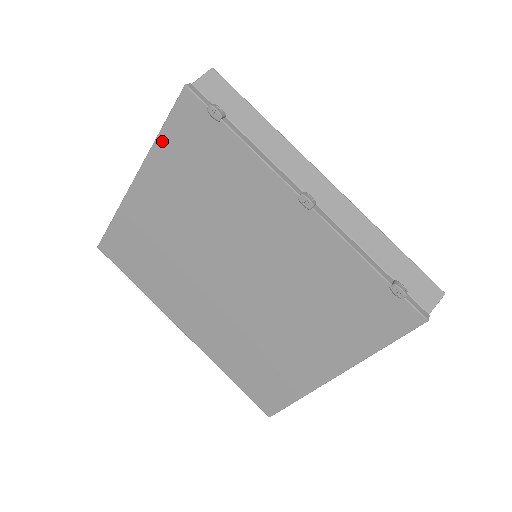
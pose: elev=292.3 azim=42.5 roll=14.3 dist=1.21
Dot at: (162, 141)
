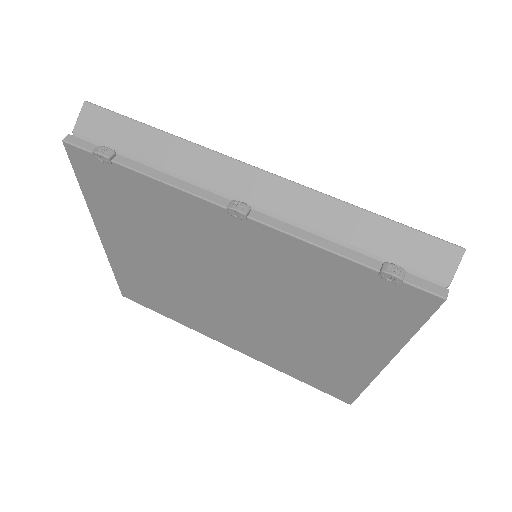
Dot at: (89, 198)
